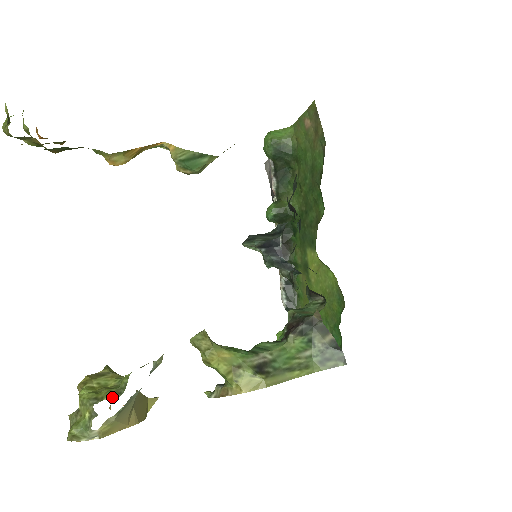
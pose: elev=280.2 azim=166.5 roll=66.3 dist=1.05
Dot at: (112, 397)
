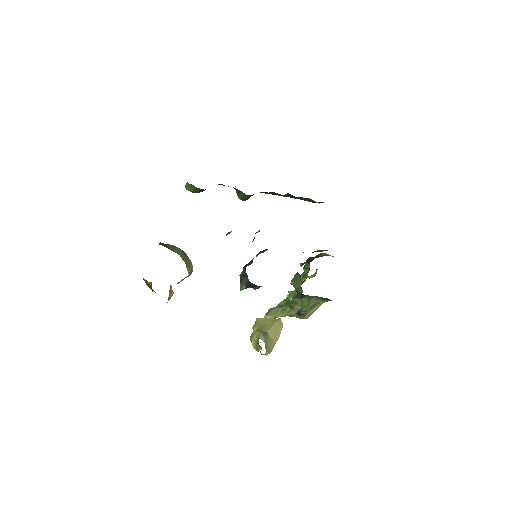
Dot at: (260, 349)
